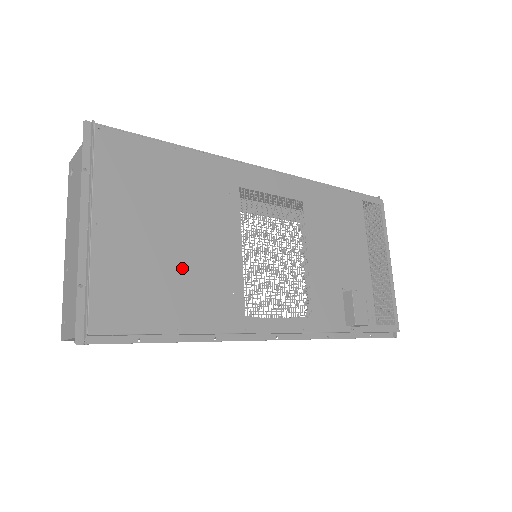
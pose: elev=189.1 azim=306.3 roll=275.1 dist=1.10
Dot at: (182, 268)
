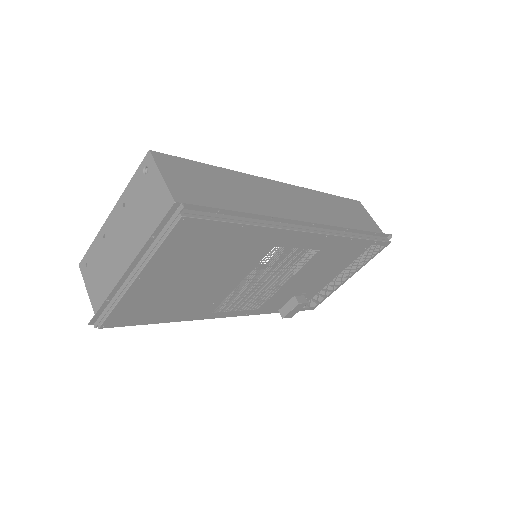
Dot at: (187, 295)
